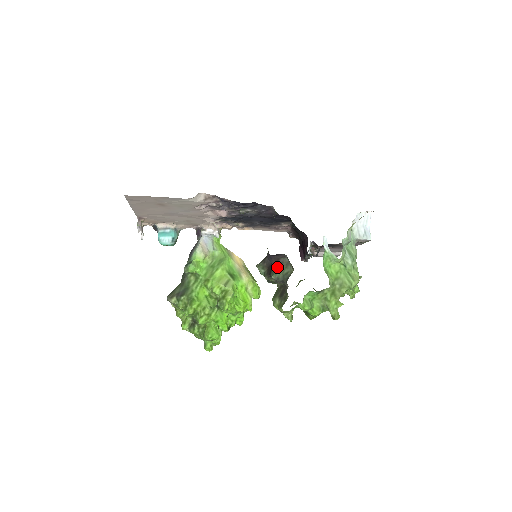
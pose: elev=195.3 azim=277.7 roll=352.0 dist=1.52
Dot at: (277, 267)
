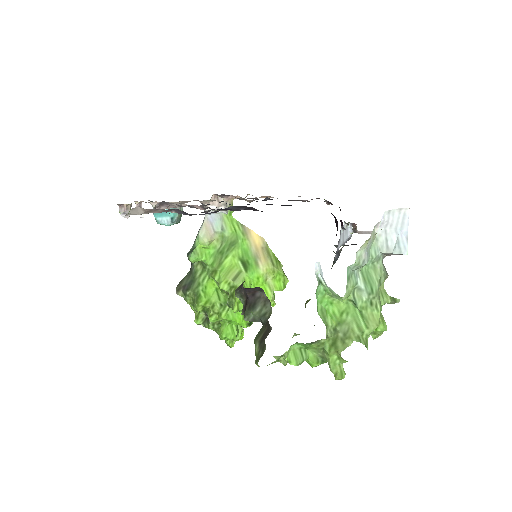
Dot at: (252, 304)
